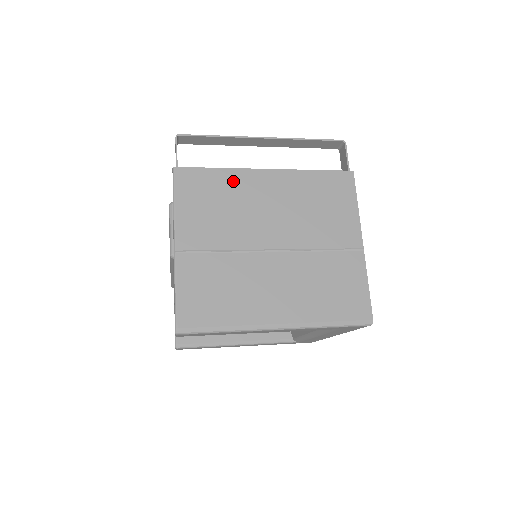
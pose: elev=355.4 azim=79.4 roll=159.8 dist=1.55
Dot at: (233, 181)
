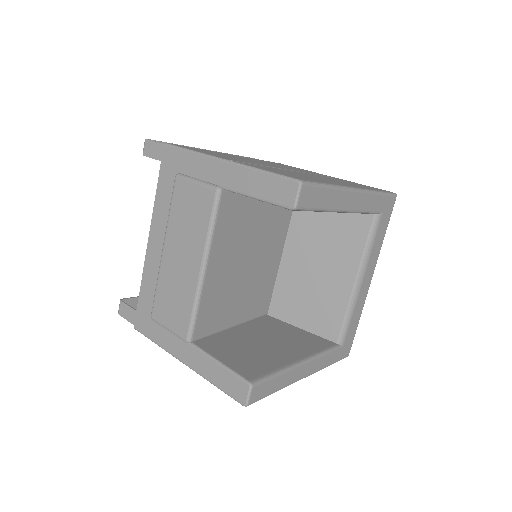
Dot at: occluded
